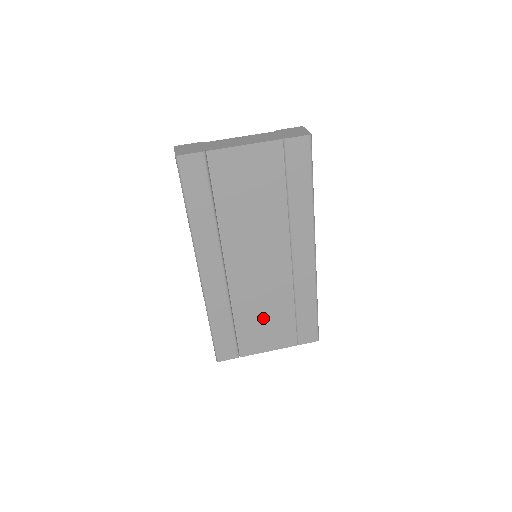
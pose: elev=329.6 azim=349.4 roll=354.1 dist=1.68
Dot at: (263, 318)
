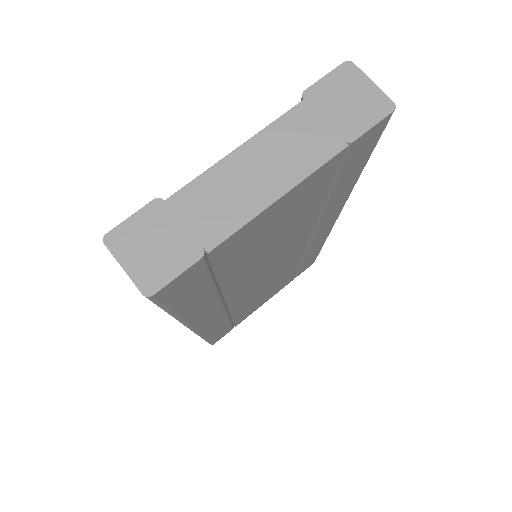
Dot at: (264, 294)
